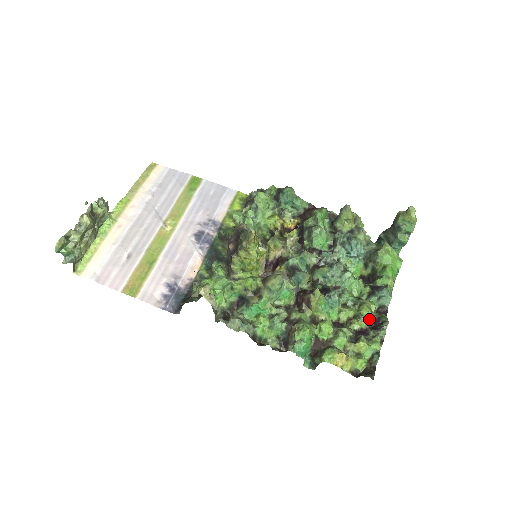
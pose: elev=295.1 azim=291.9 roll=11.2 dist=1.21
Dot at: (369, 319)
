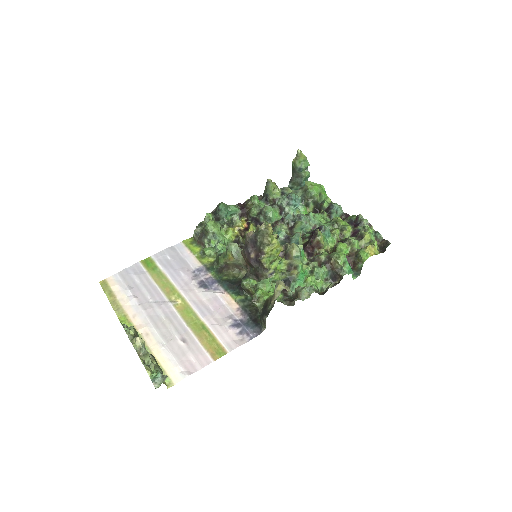
Dot at: (348, 224)
